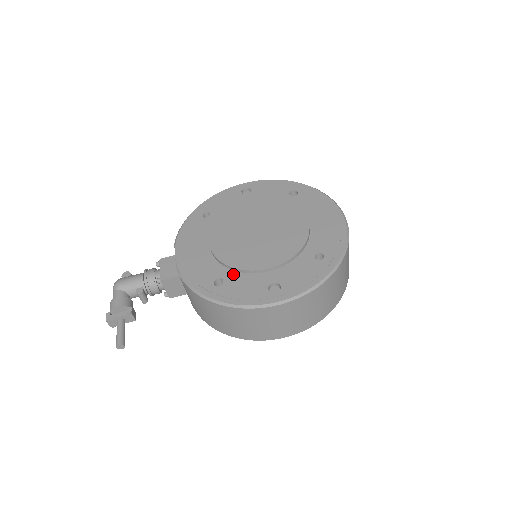
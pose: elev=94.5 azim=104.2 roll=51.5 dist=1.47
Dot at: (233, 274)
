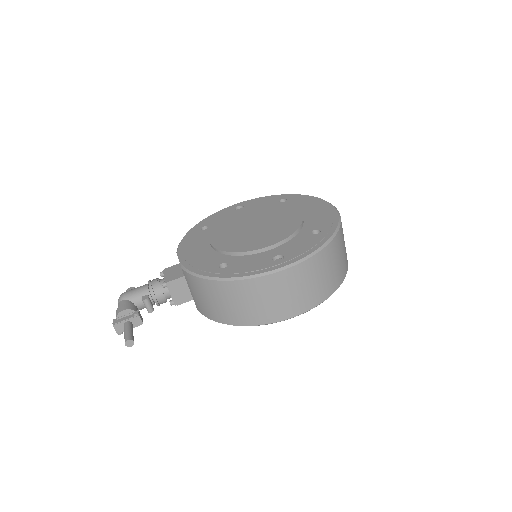
Dot at: (236, 258)
